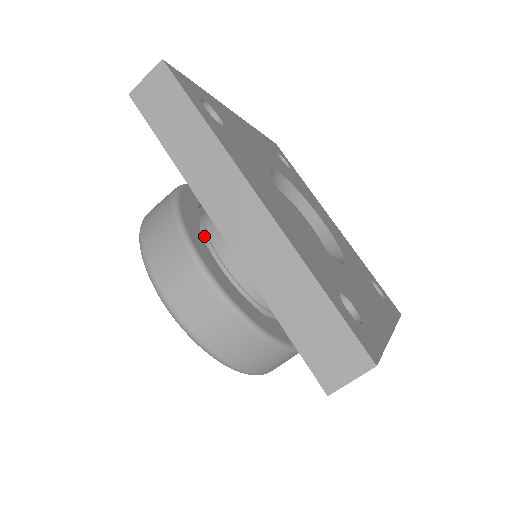
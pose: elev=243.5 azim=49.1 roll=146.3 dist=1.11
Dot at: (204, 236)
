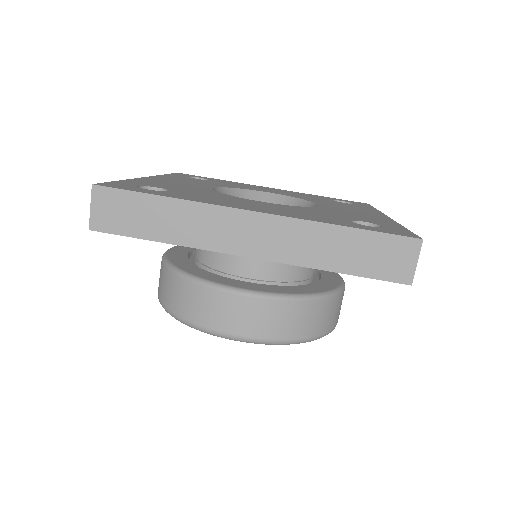
Dot at: occluded
